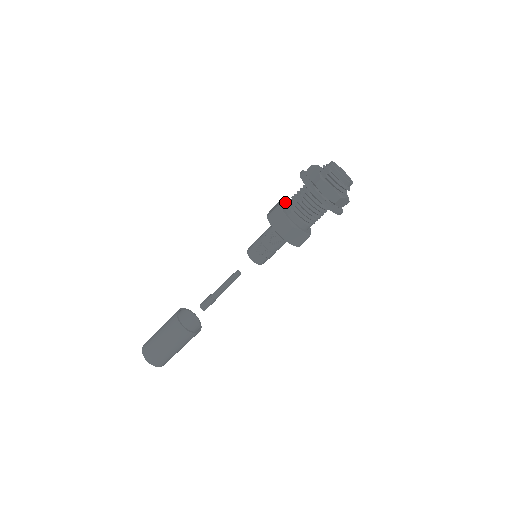
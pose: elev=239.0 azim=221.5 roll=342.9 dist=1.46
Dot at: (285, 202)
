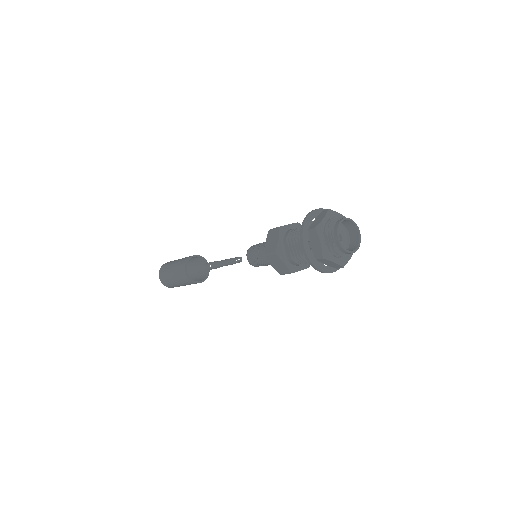
Dot at: (285, 227)
